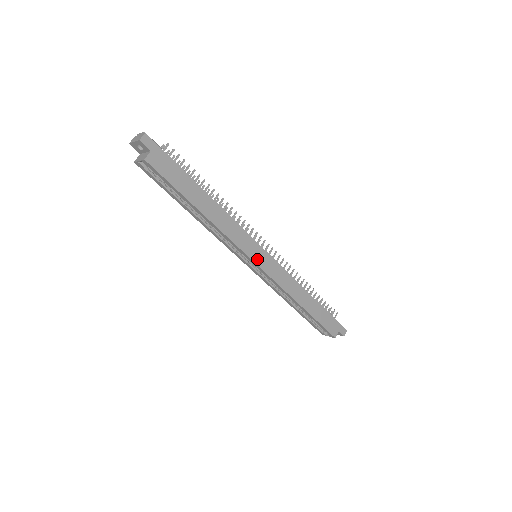
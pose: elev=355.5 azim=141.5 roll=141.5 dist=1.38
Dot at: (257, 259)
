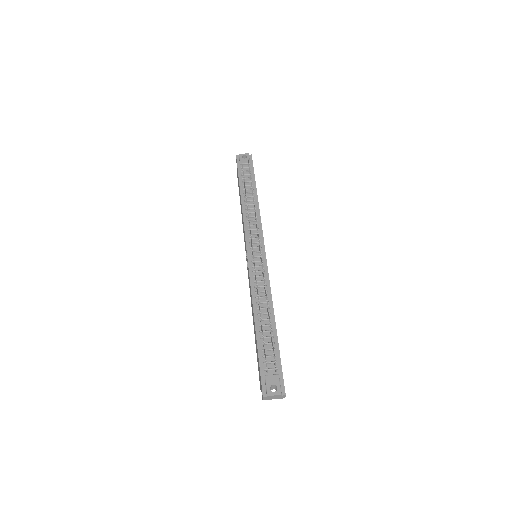
Dot at: occluded
